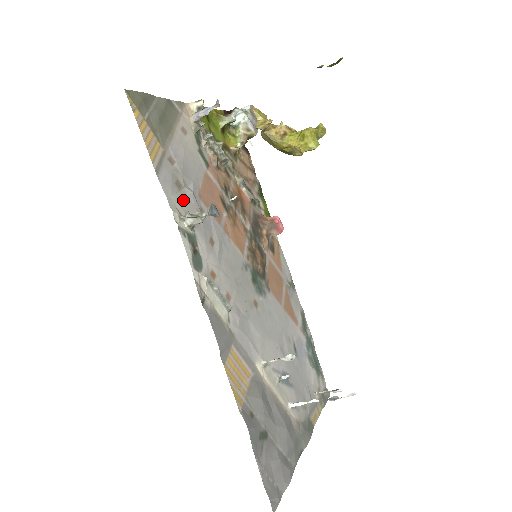
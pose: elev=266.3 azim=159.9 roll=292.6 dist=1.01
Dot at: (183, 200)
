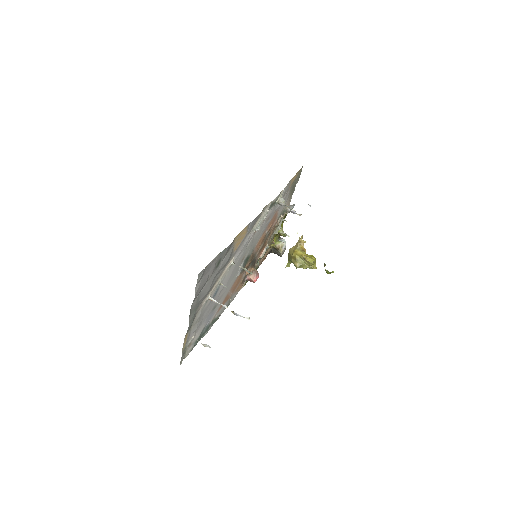
Dot at: (282, 197)
